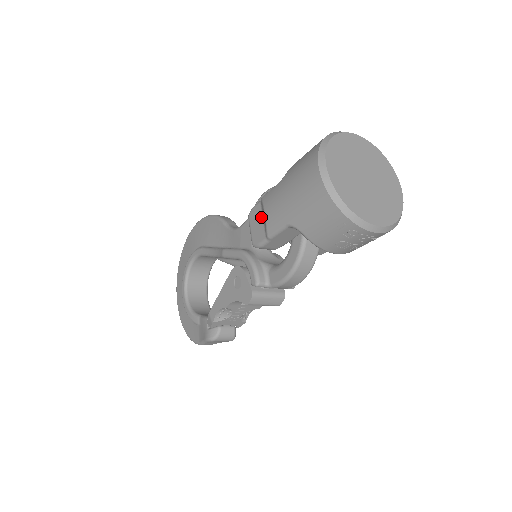
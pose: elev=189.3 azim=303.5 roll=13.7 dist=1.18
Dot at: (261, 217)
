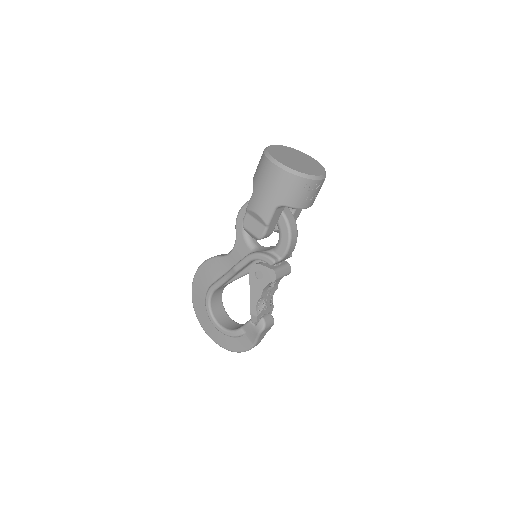
Dot at: (253, 220)
